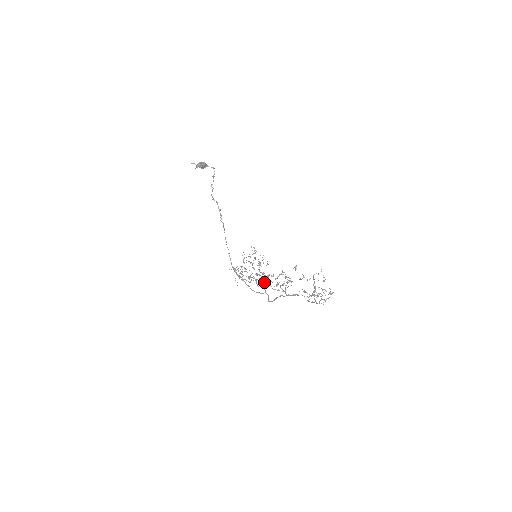
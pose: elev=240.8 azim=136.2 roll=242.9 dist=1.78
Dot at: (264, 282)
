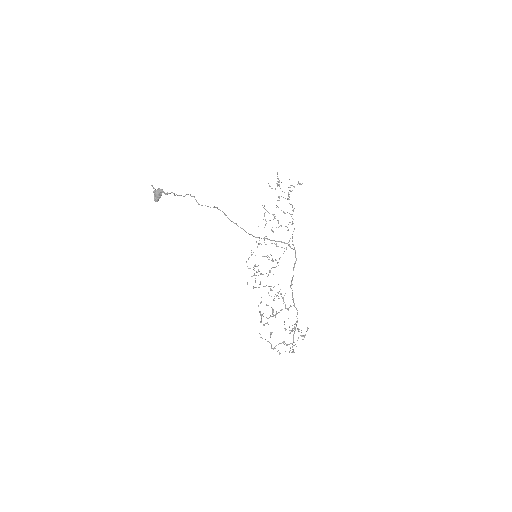
Dot at: occluded
